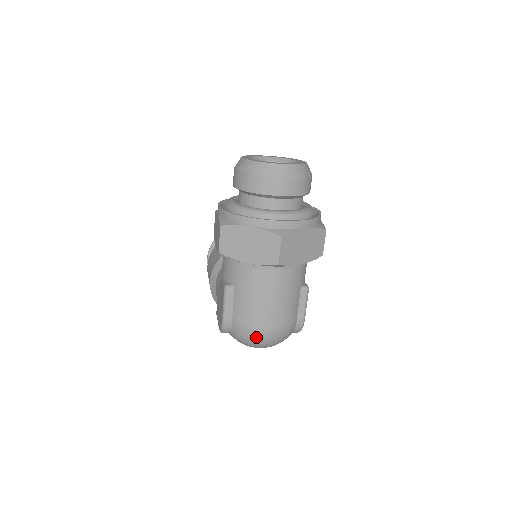
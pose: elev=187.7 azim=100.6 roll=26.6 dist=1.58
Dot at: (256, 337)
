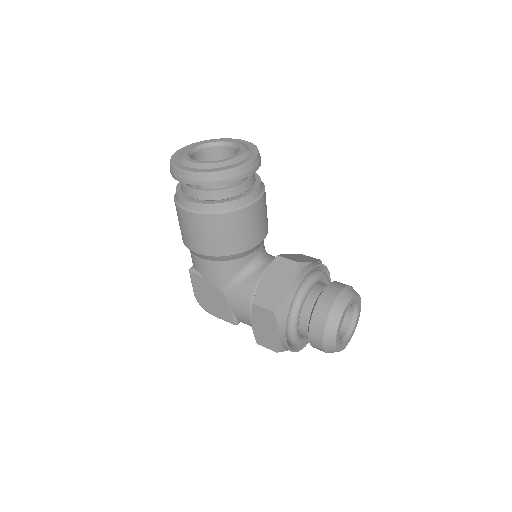
Dot at: occluded
